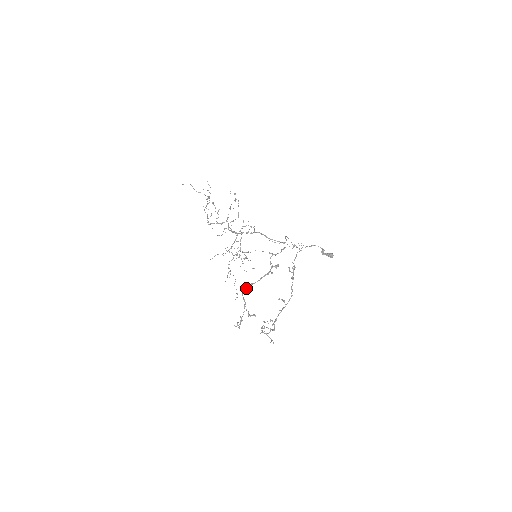
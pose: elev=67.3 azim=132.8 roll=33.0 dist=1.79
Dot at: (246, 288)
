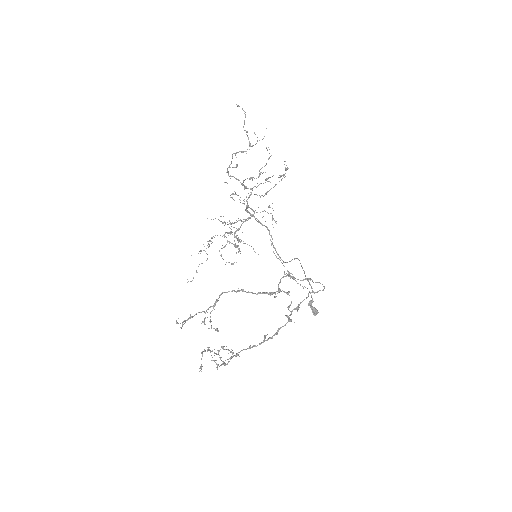
Dot at: (233, 290)
